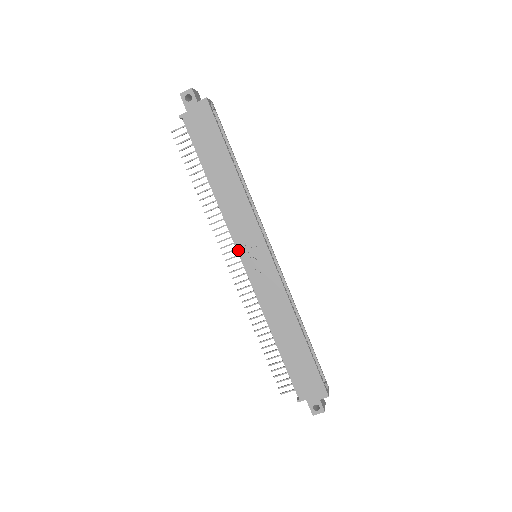
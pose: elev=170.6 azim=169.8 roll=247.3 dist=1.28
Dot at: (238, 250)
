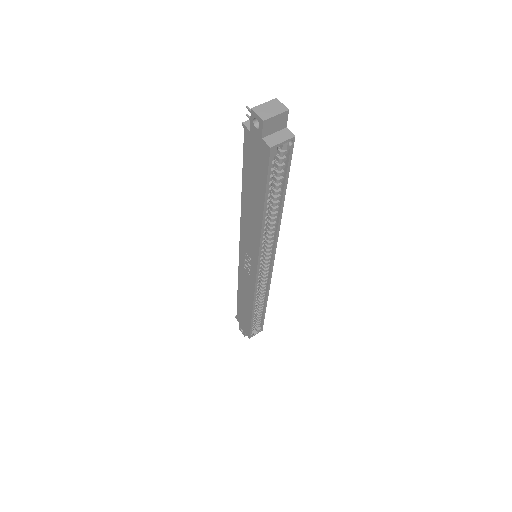
Dot at: (240, 245)
